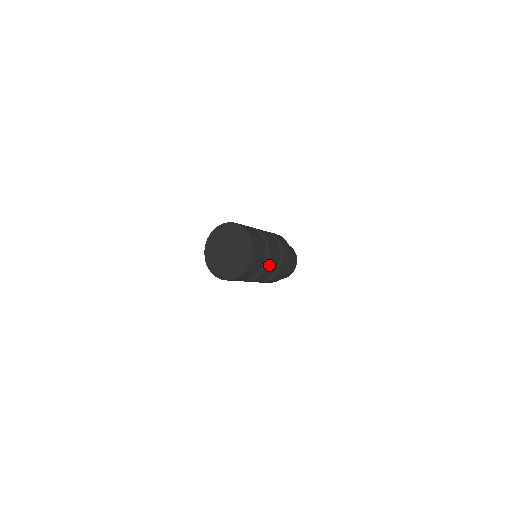
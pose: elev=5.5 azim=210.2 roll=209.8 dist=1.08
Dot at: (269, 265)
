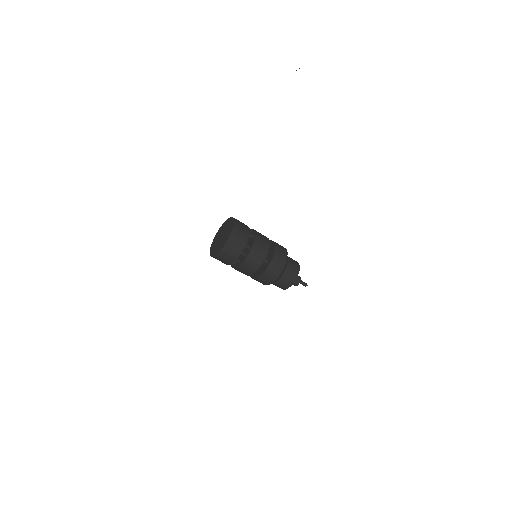
Dot at: (253, 253)
